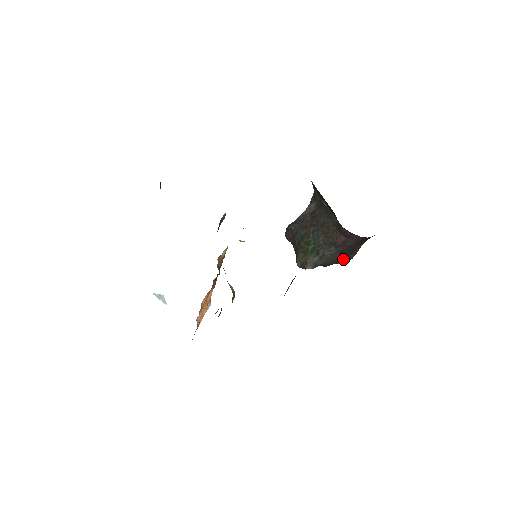
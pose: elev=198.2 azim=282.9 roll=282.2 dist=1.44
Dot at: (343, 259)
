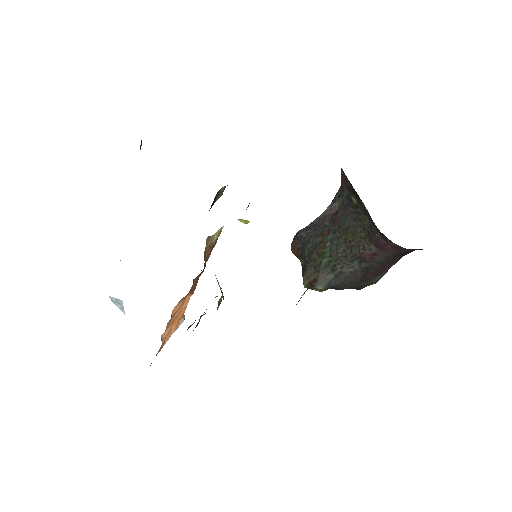
Dot at: (364, 282)
